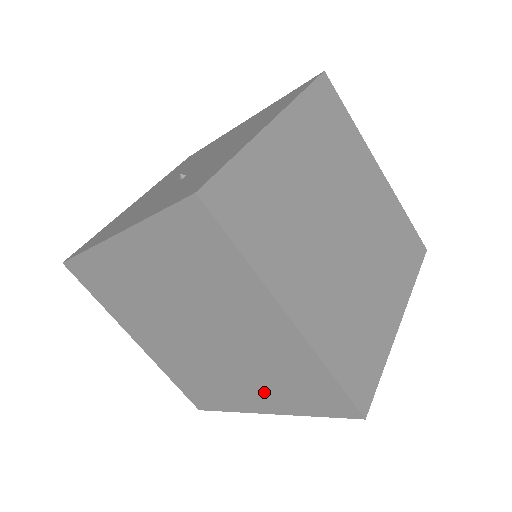
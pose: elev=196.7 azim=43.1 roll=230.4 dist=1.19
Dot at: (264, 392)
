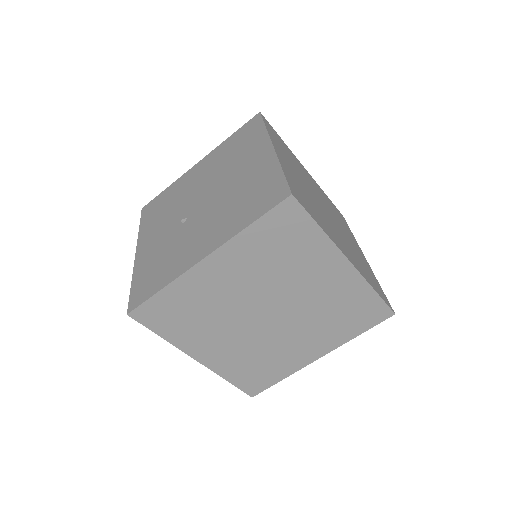
Dot at: occluded
